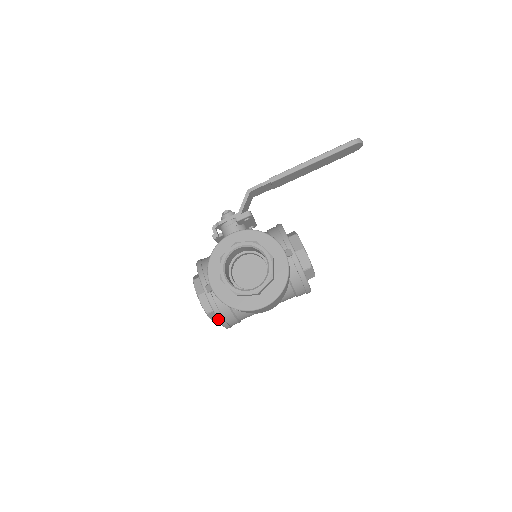
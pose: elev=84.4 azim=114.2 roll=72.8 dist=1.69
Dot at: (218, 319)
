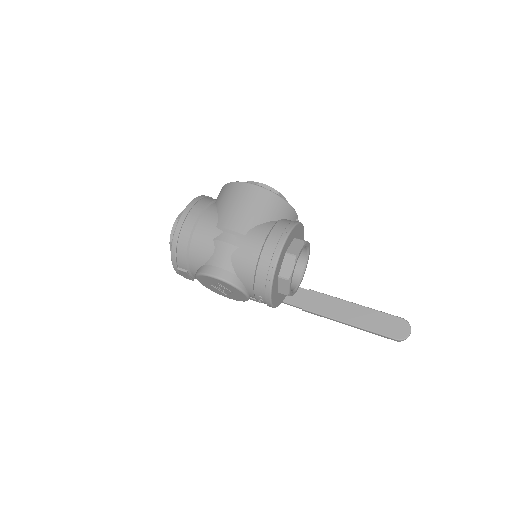
Dot at: (197, 197)
